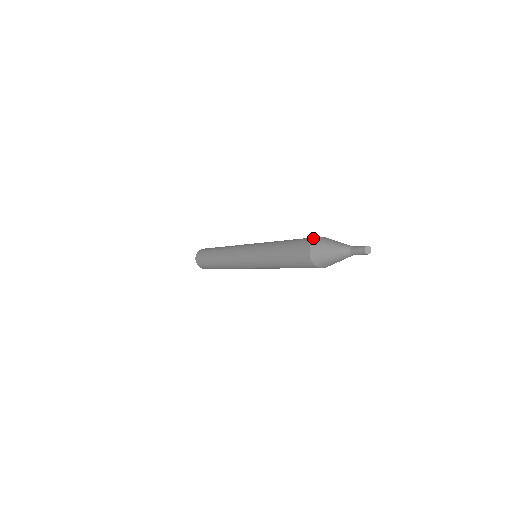
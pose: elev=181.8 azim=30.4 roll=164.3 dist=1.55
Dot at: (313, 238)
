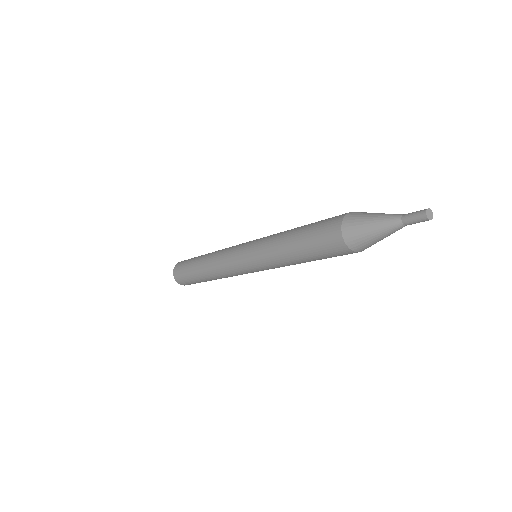
Dot at: (346, 213)
